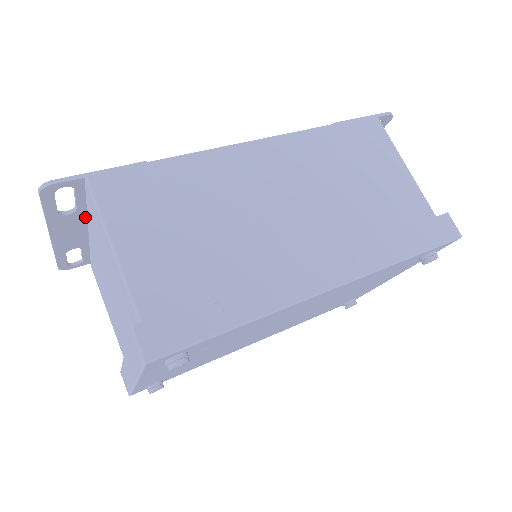
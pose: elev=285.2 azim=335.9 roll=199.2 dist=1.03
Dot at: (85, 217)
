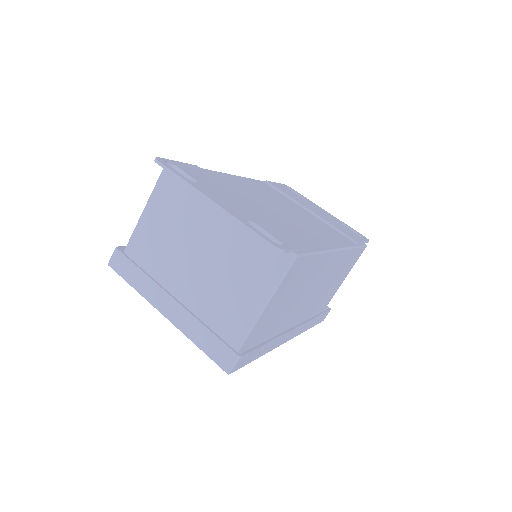
Dot at: occluded
